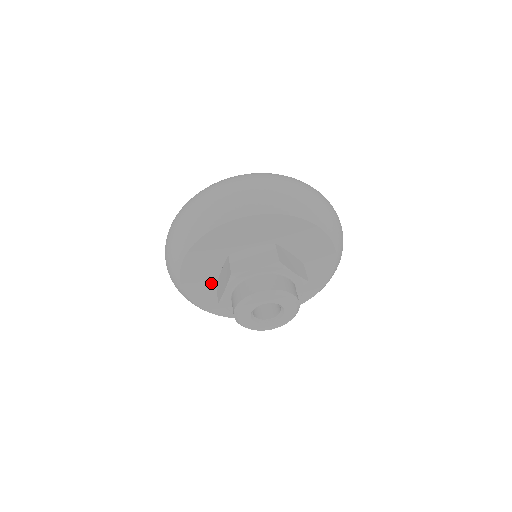
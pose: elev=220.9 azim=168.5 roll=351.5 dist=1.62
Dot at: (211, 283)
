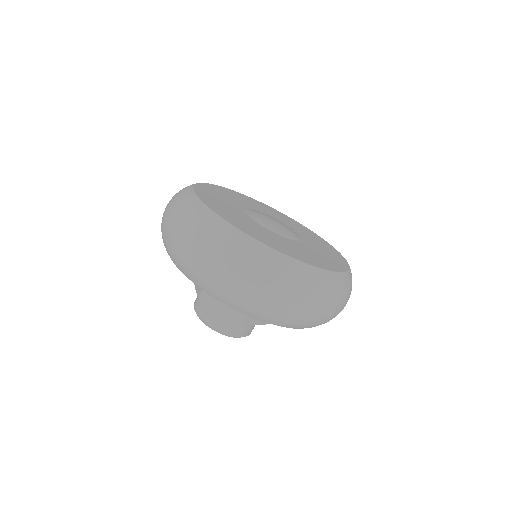
Dot at: occluded
